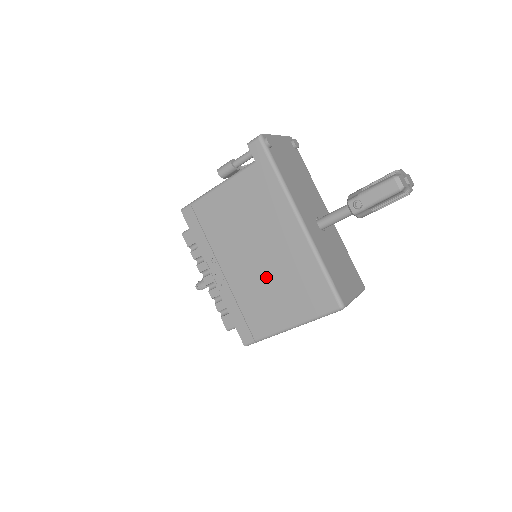
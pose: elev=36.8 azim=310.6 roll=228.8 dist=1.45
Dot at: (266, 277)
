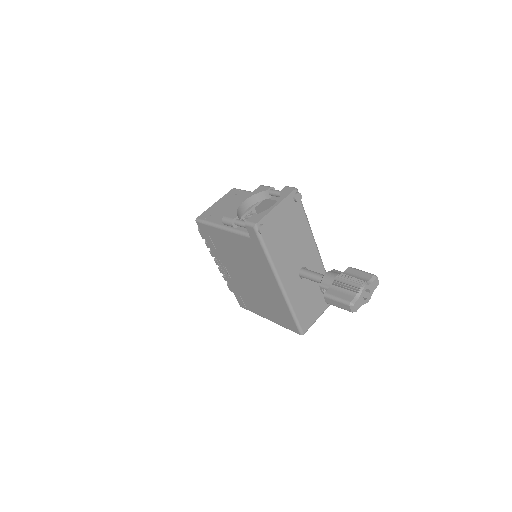
Dot at: (255, 292)
